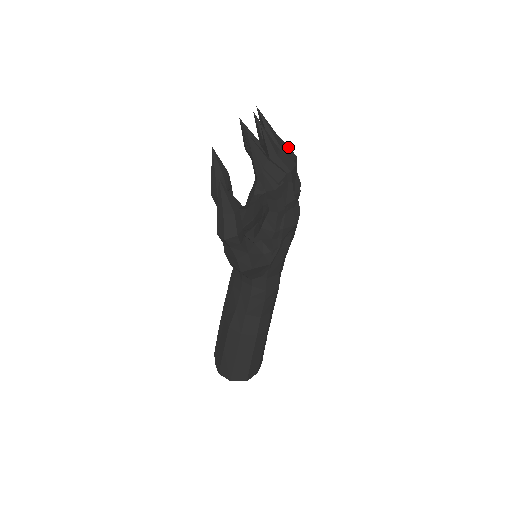
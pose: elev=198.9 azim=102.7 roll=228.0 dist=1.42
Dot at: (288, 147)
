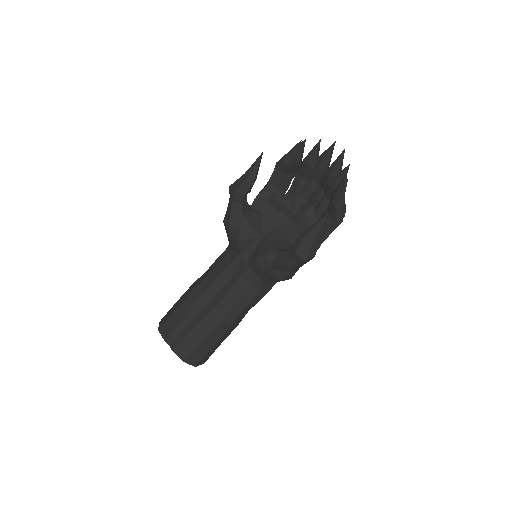
Dot at: occluded
